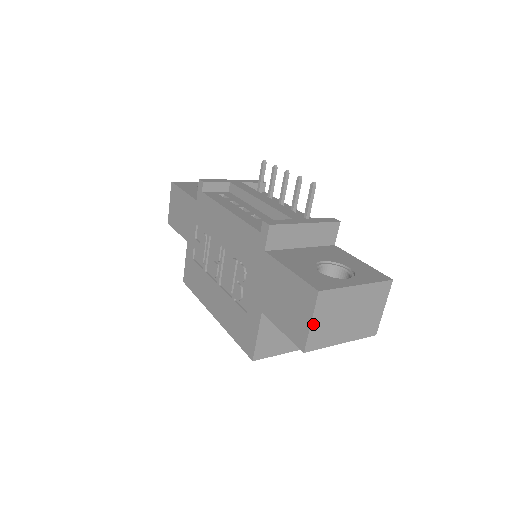
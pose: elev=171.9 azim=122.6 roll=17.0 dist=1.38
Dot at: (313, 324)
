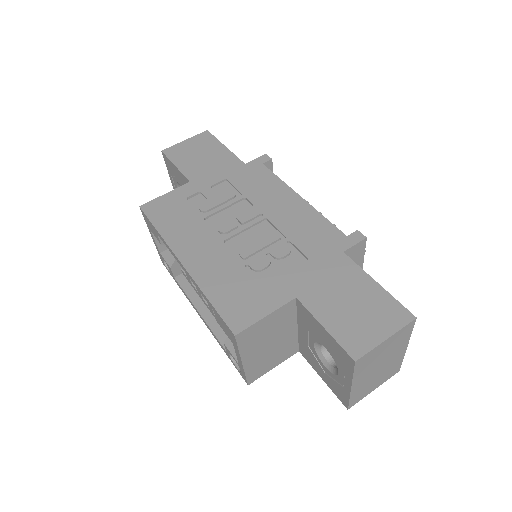
Dot at: (384, 342)
